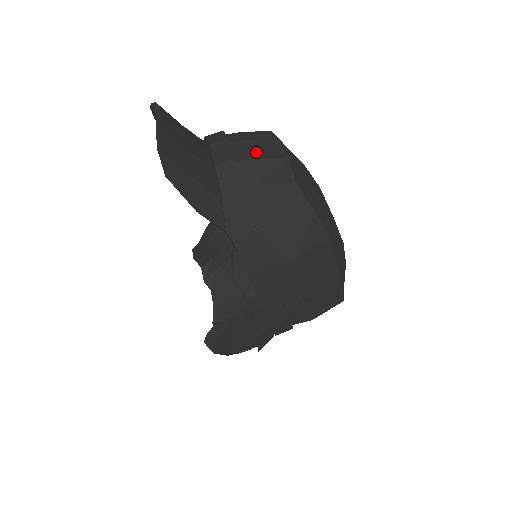
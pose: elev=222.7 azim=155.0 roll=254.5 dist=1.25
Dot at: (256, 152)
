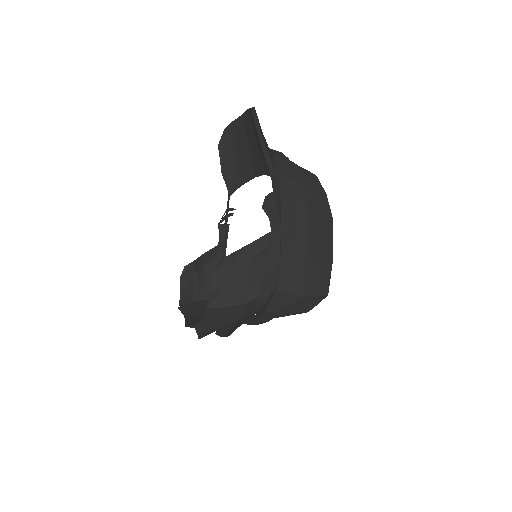
Dot at: occluded
